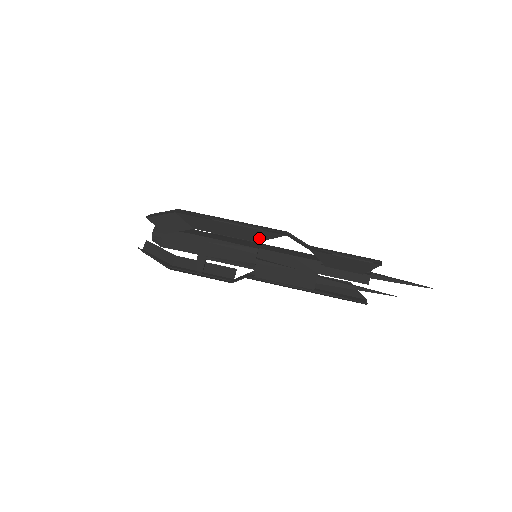
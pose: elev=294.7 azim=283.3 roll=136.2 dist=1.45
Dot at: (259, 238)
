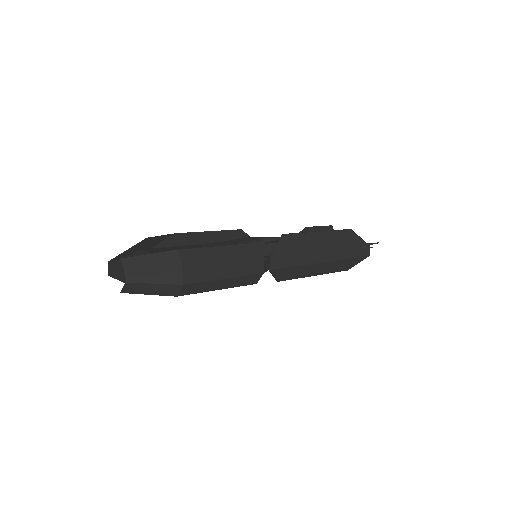
Dot at: (240, 235)
